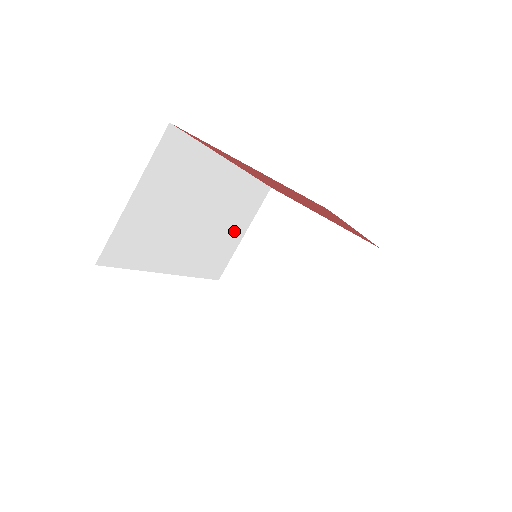
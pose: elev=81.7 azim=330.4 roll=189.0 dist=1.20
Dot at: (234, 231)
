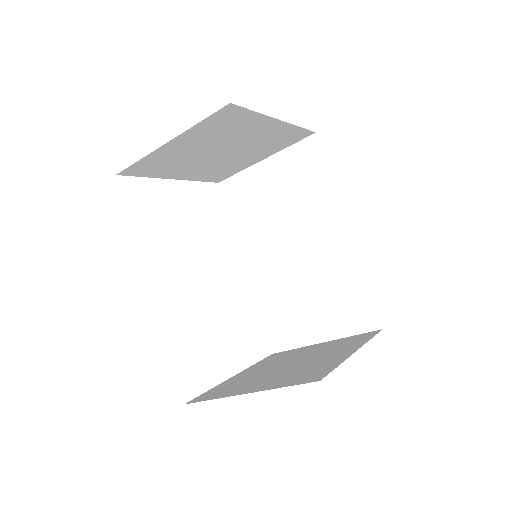
Dot at: occluded
